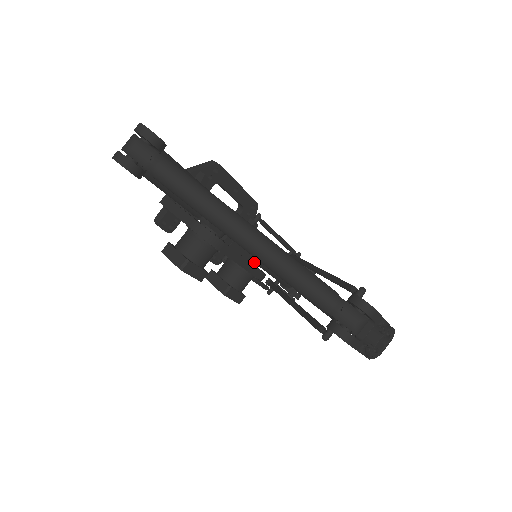
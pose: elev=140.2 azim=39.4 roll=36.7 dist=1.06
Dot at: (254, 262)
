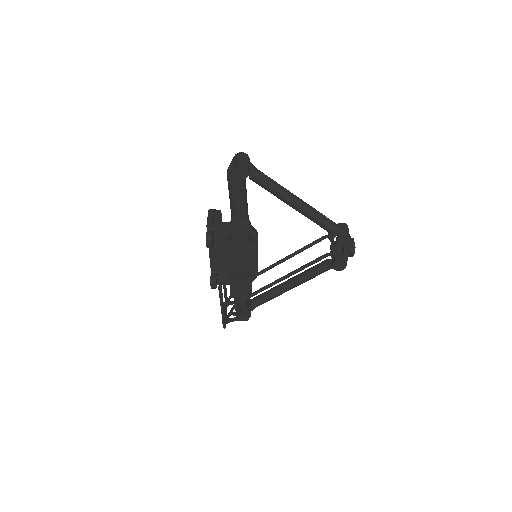
Dot at: occluded
